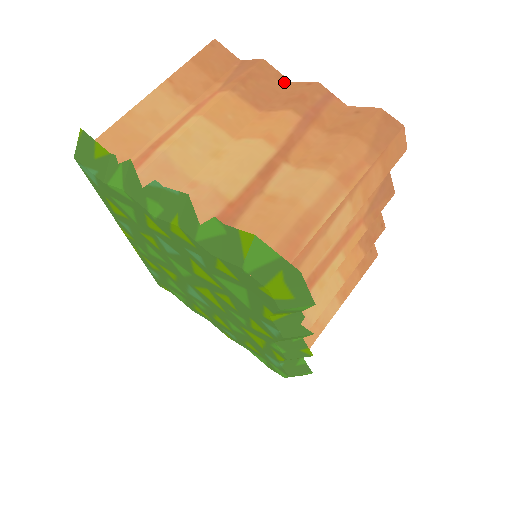
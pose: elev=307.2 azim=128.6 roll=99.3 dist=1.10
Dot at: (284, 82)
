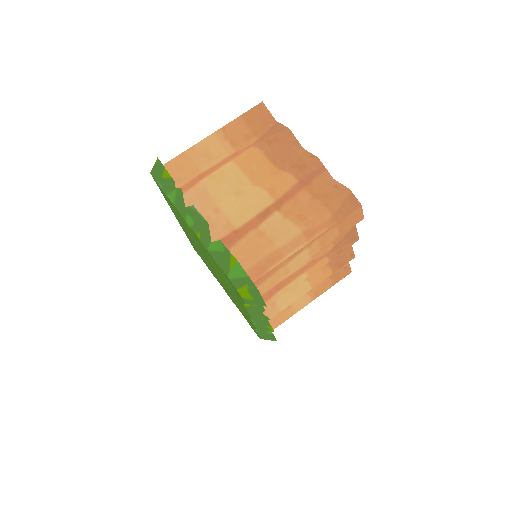
Dot at: (299, 148)
